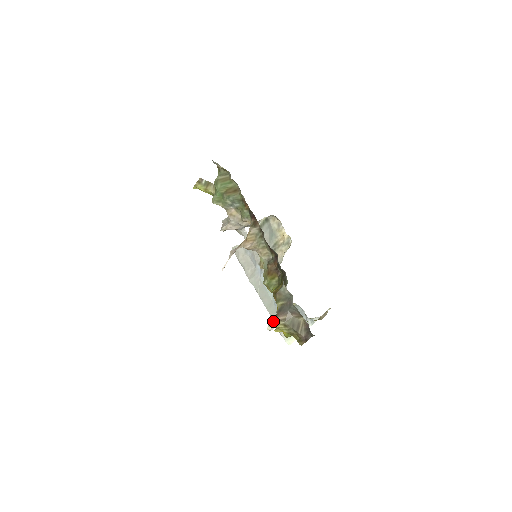
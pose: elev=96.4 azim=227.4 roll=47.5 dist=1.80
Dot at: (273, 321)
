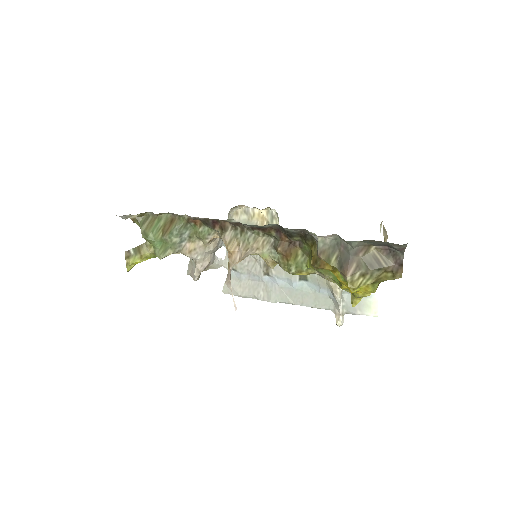
Dot at: (336, 311)
